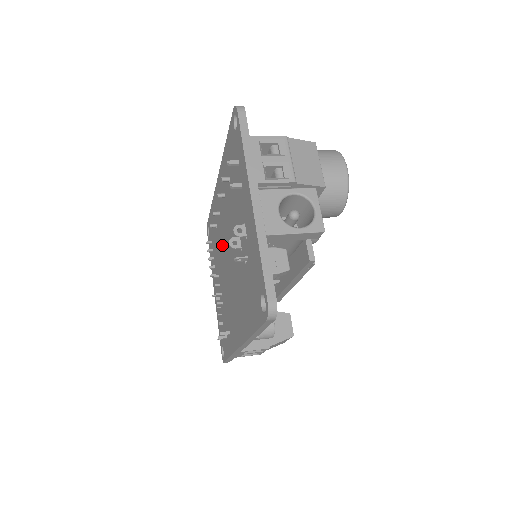
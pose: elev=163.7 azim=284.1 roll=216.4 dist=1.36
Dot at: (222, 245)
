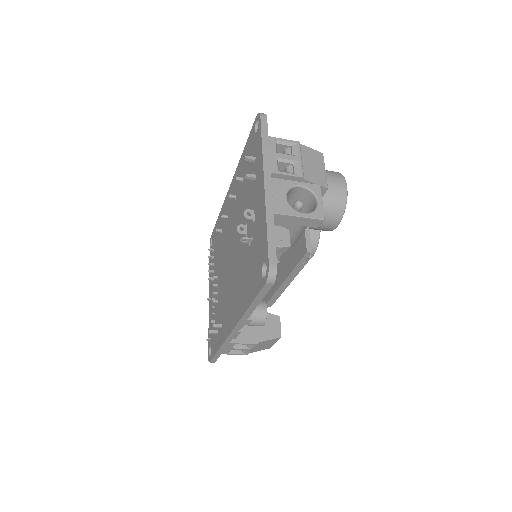
Dot at: (226, 245)
